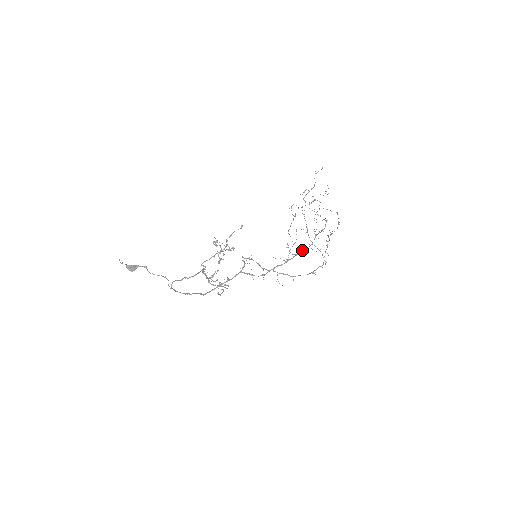
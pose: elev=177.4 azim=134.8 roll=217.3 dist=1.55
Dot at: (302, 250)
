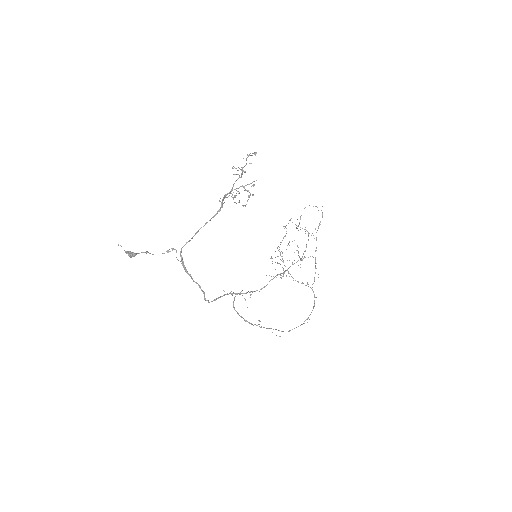
Dot at: occluded
